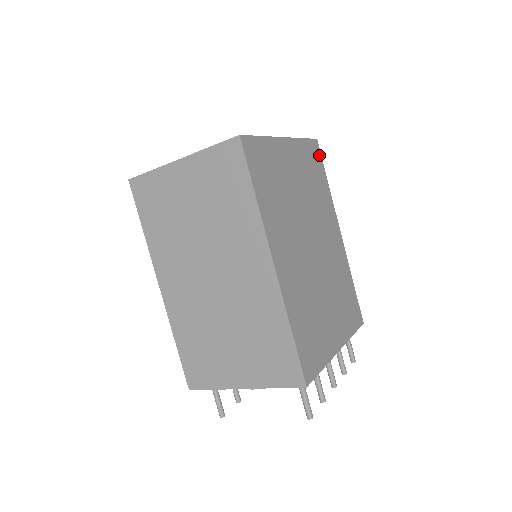
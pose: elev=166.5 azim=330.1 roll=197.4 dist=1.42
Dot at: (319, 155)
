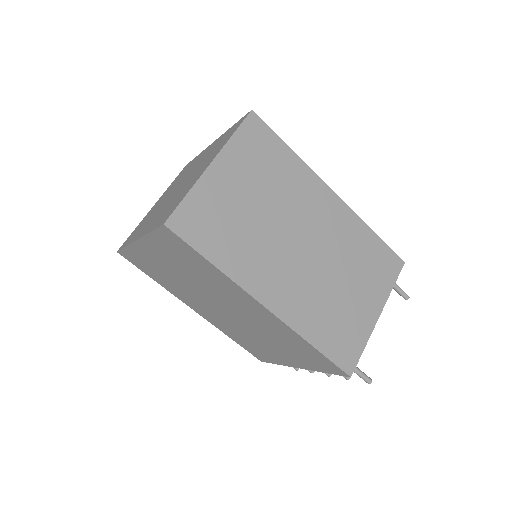
Dot at: occluded
